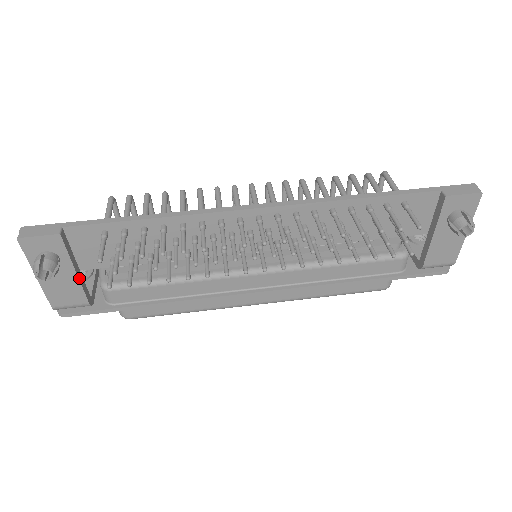
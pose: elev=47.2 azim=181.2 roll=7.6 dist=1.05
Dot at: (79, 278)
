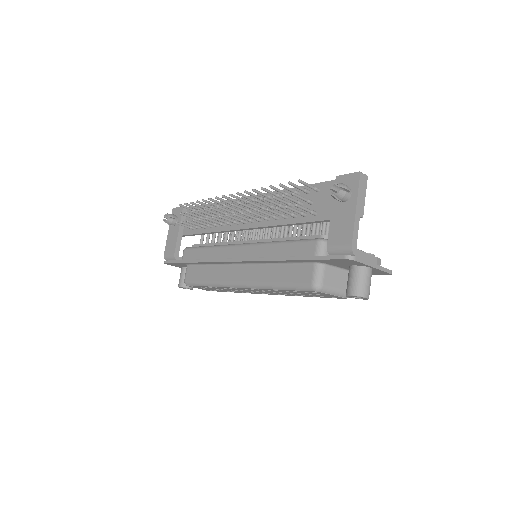
Dot at: (178, 236)
